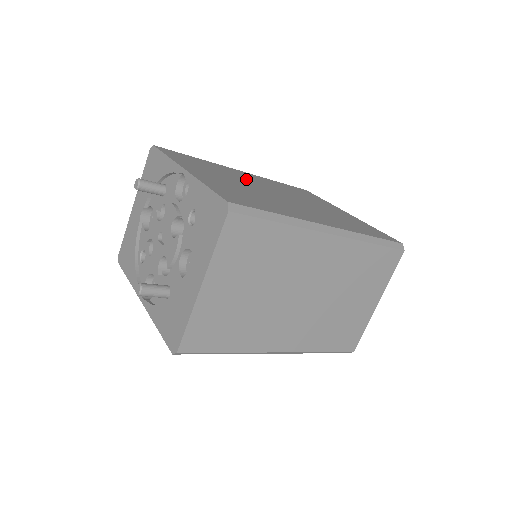
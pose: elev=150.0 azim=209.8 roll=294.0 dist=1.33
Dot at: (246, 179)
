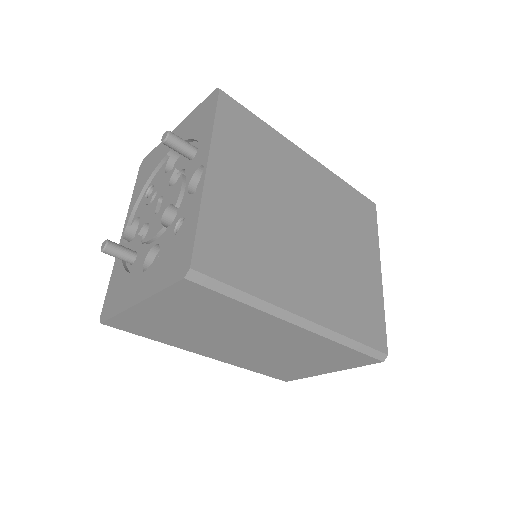
Dot at: (293, 184)
